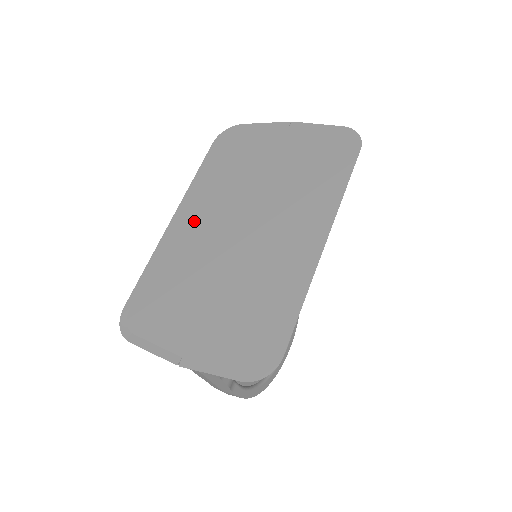
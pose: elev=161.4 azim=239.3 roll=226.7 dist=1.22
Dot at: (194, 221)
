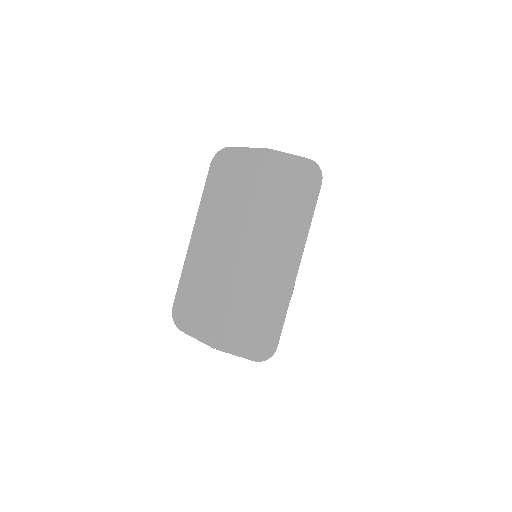
Dot at: (208, 240)
